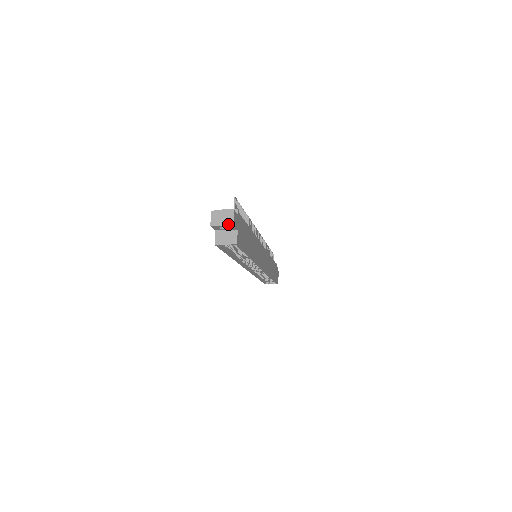
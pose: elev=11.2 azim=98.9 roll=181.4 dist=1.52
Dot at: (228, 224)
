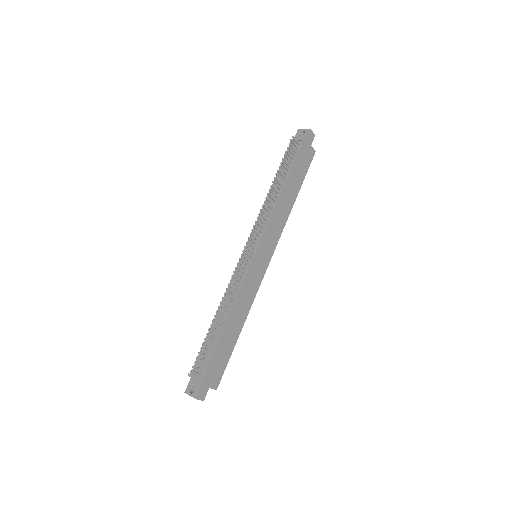
Dot at: occluded
